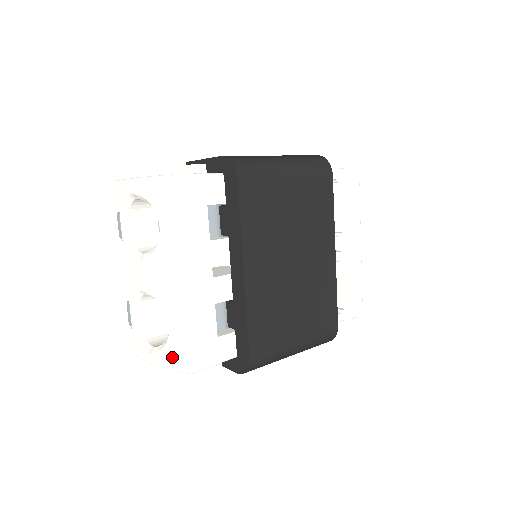
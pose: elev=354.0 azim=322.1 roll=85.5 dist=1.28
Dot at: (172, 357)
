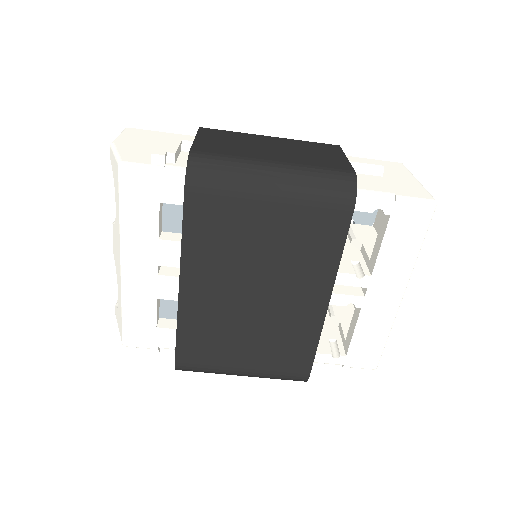
Dot at: (119, 321)
